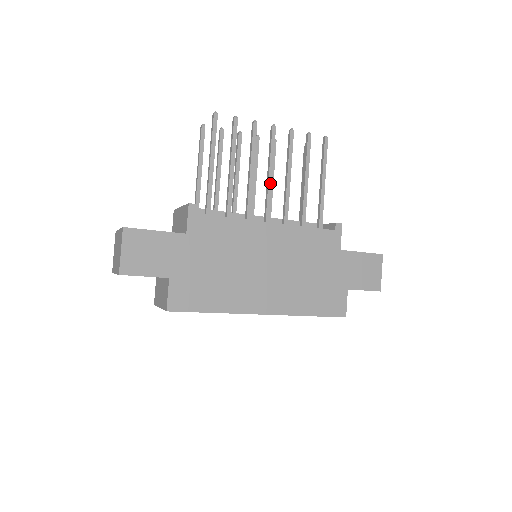
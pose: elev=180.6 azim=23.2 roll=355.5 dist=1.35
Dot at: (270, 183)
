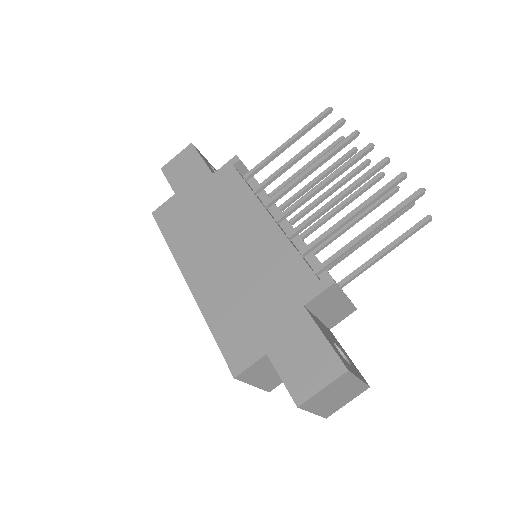
Dot at: (314, 190)
